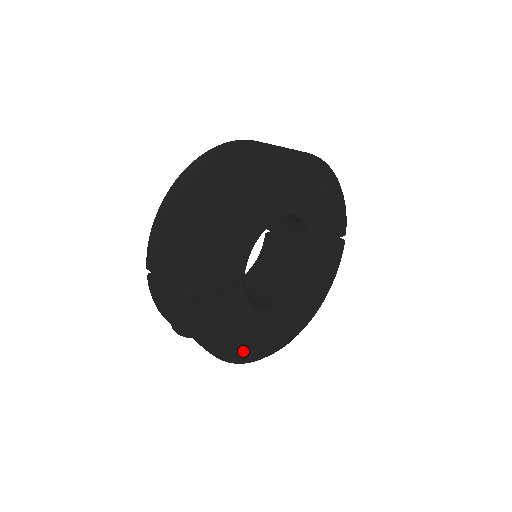
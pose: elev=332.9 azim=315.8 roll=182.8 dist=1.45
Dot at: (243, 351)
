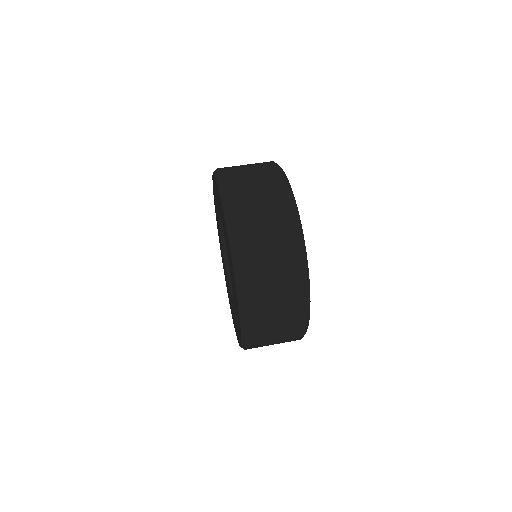
Dot at: occluded
